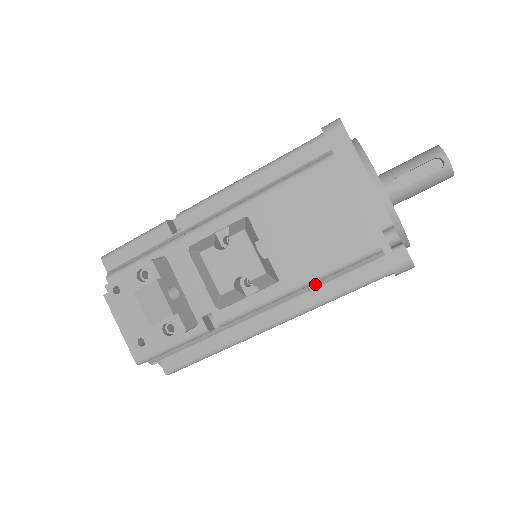
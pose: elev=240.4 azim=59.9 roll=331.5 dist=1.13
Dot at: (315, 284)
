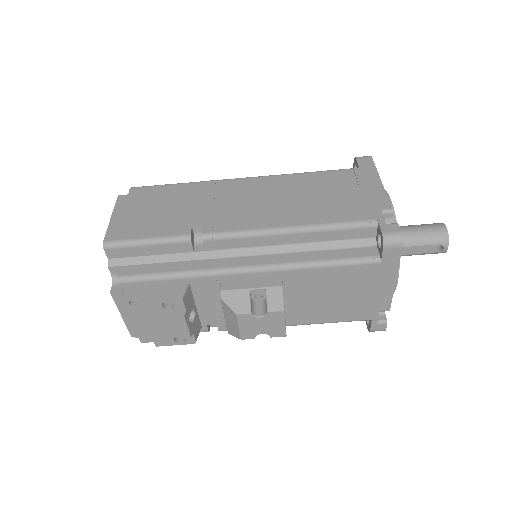
Dot at: occluded
